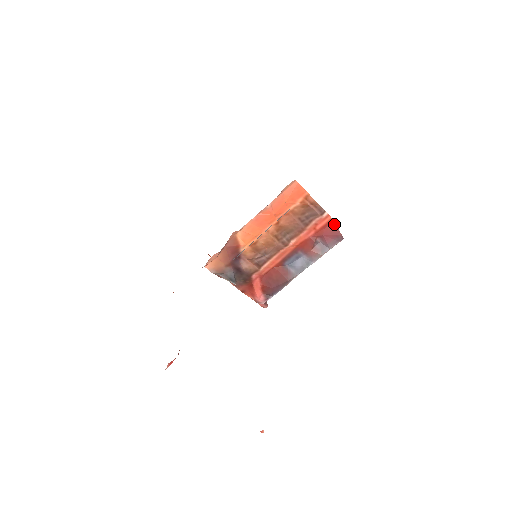
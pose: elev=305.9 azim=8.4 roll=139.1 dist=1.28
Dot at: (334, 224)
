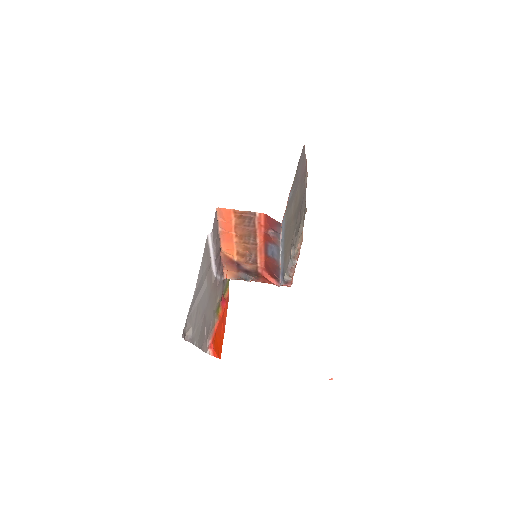
Dot at: (269, 217)
